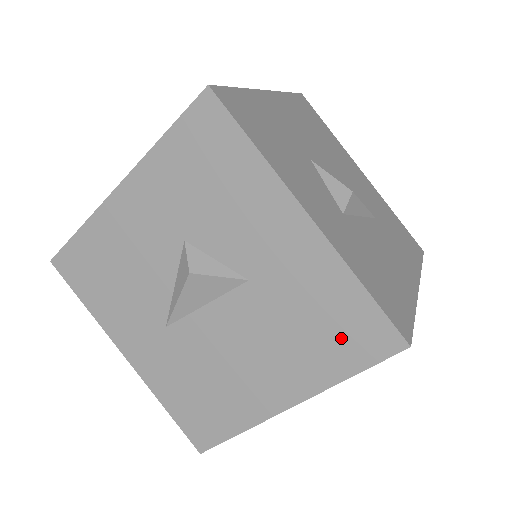
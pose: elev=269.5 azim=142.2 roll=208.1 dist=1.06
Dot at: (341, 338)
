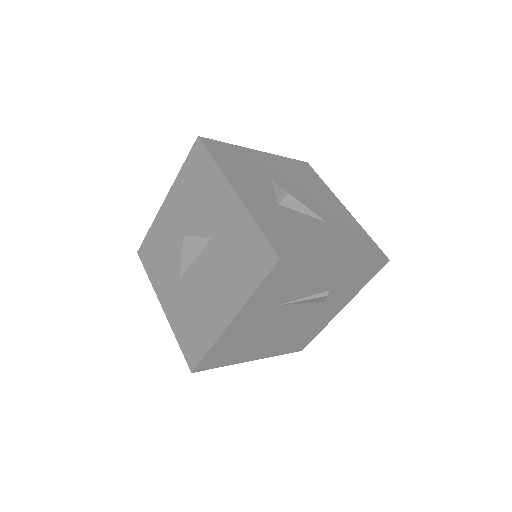
Dot at: (251, 263)
